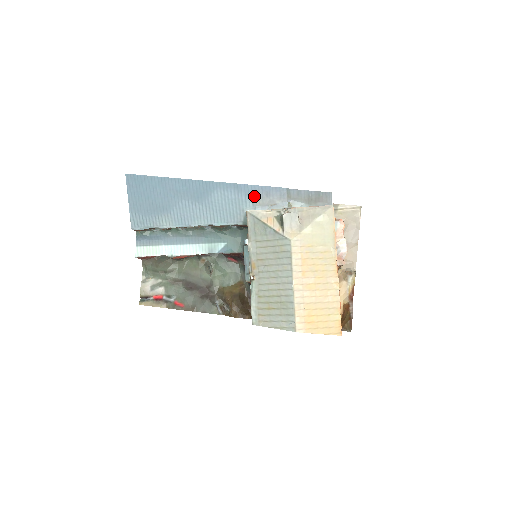
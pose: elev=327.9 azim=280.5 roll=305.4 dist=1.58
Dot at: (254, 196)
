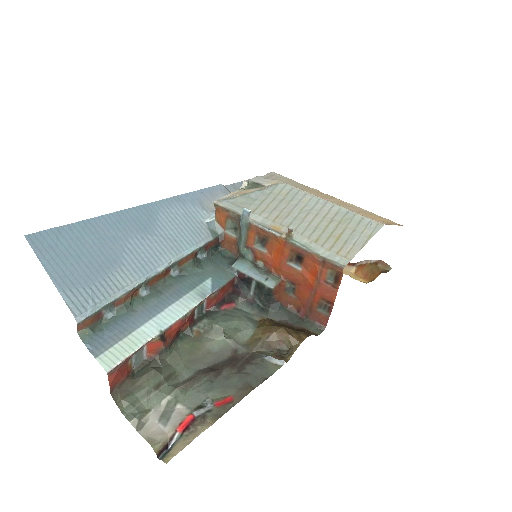
Dot at: (201, 203)
